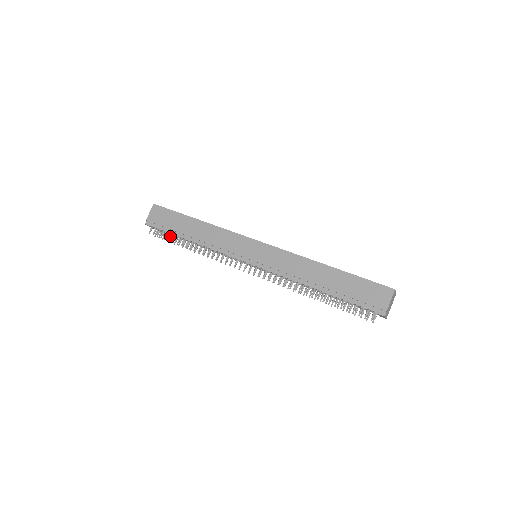
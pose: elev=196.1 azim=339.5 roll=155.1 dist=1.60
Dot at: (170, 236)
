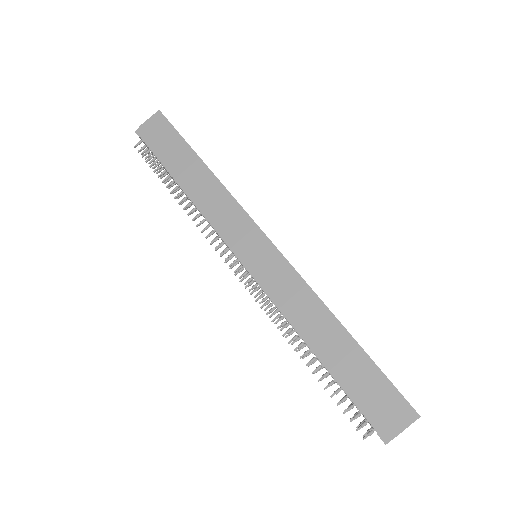
Dot at: (159, 166)
